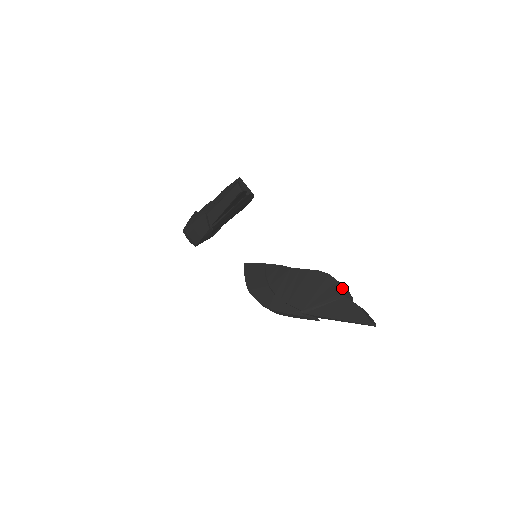
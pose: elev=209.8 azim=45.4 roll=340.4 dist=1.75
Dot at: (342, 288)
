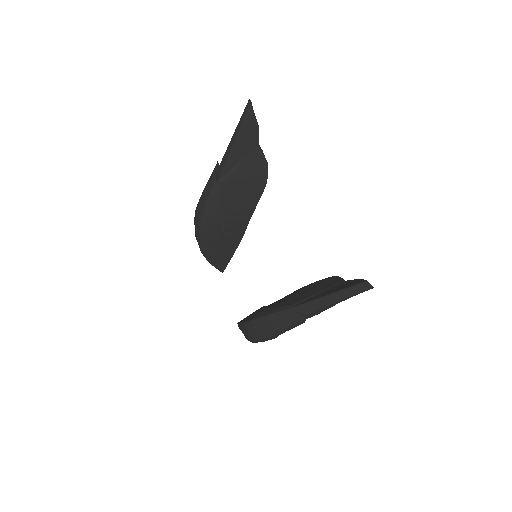
Dot at: (342, 278)
